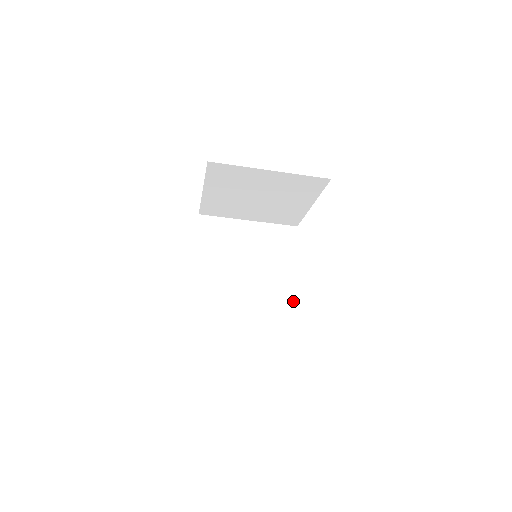
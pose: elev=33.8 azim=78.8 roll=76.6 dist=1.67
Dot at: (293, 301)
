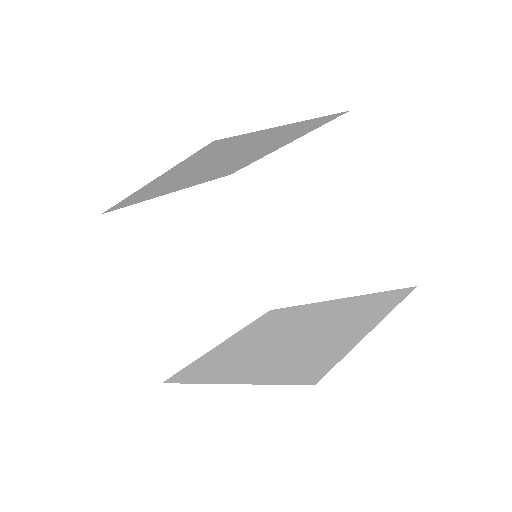
Dot at: (249, 164)
